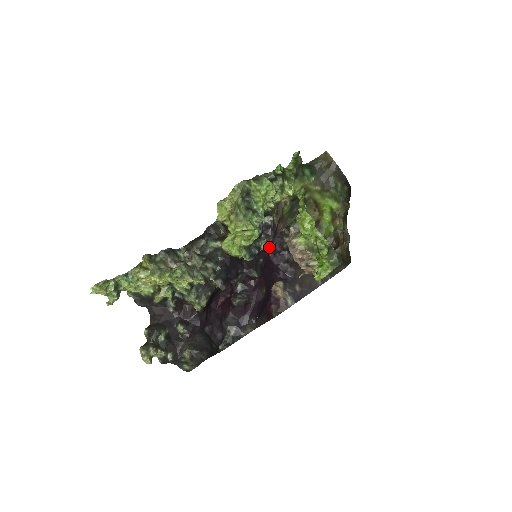
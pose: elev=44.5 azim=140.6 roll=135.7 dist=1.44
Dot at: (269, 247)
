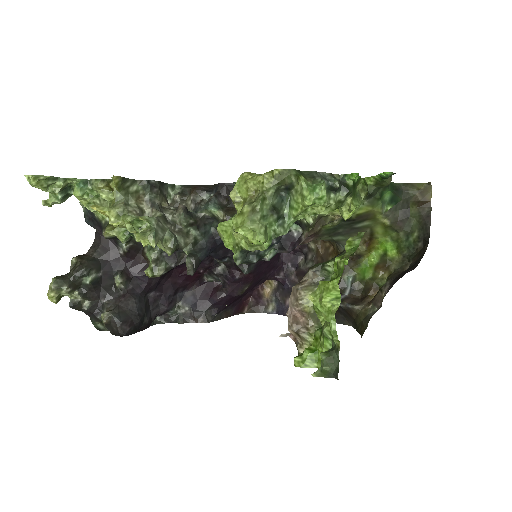
Dot at: occluded
